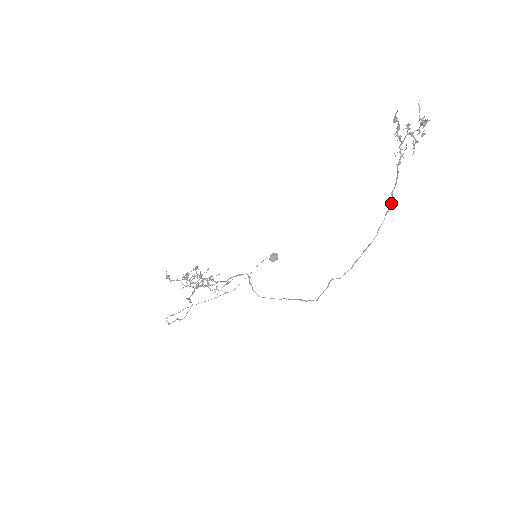
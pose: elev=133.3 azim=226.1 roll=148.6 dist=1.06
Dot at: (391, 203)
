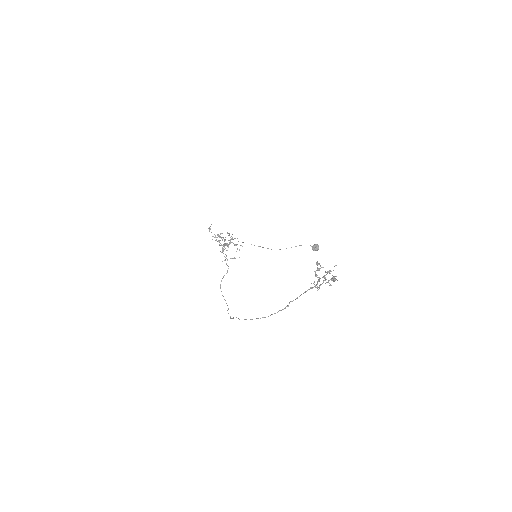
Dot at: occluded
